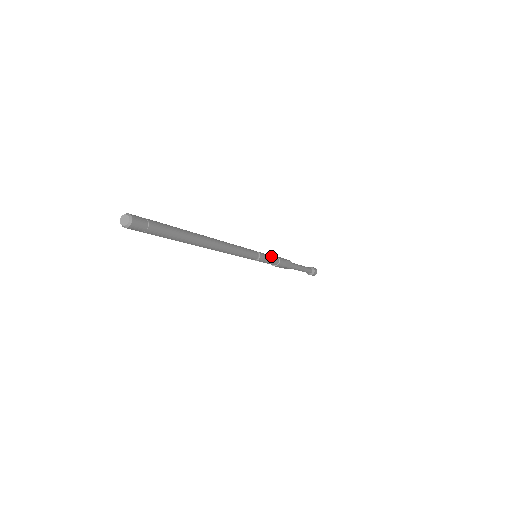
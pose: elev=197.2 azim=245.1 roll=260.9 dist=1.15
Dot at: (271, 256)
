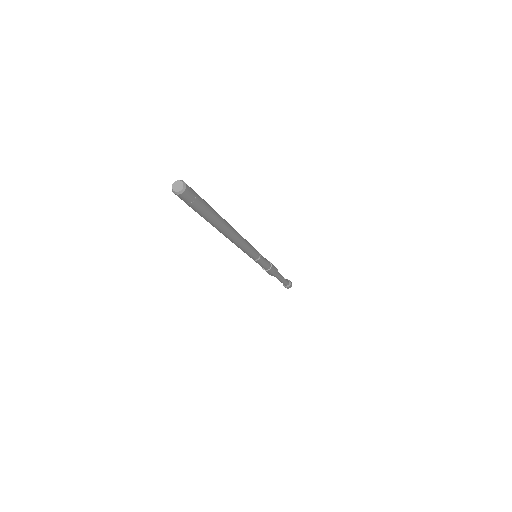
Dot at: (267, 260)
